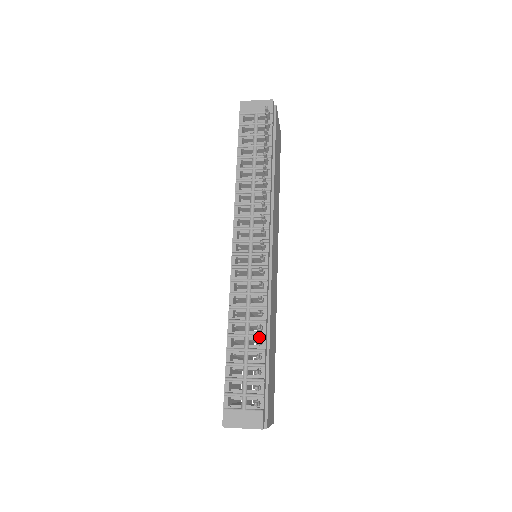
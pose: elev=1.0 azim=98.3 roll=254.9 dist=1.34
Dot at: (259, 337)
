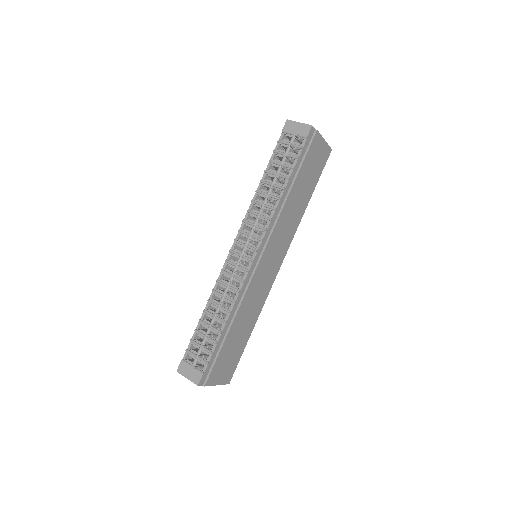
Dot at: (222, 321)
